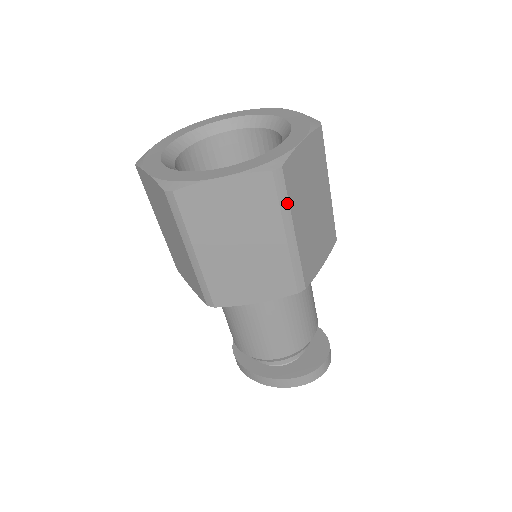
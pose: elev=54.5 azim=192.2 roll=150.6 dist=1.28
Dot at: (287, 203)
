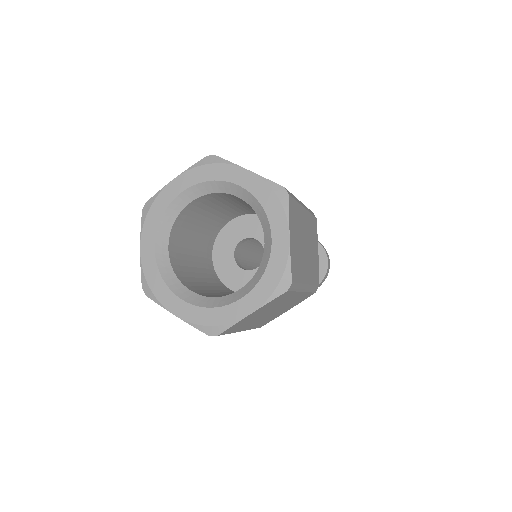
Dot at: (299, 285)
